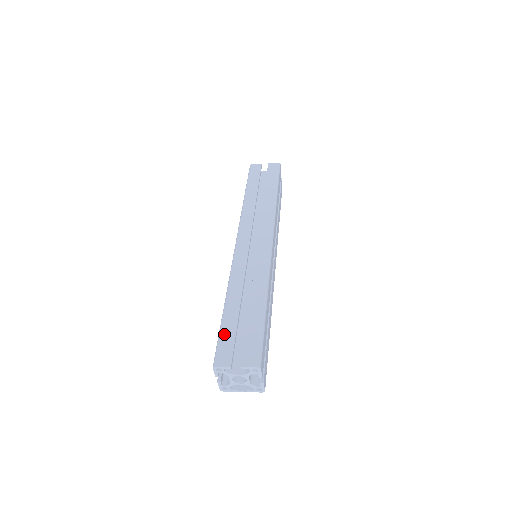
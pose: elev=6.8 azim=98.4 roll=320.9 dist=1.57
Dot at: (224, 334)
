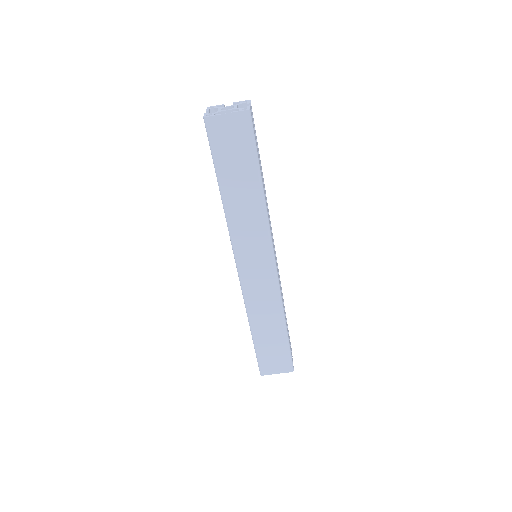
Dot at: occluded
